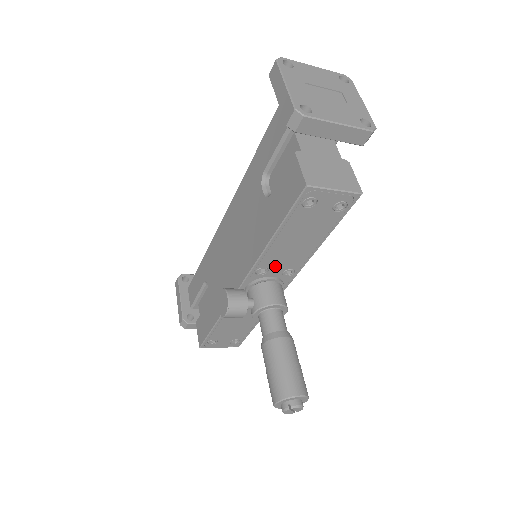
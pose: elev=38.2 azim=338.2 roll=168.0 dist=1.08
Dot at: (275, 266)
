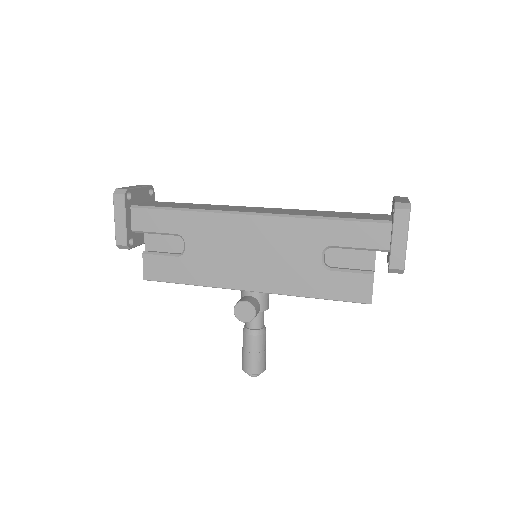
Dot at: occluded
